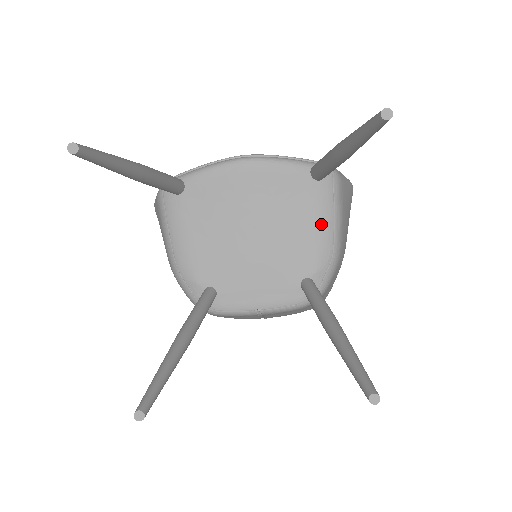
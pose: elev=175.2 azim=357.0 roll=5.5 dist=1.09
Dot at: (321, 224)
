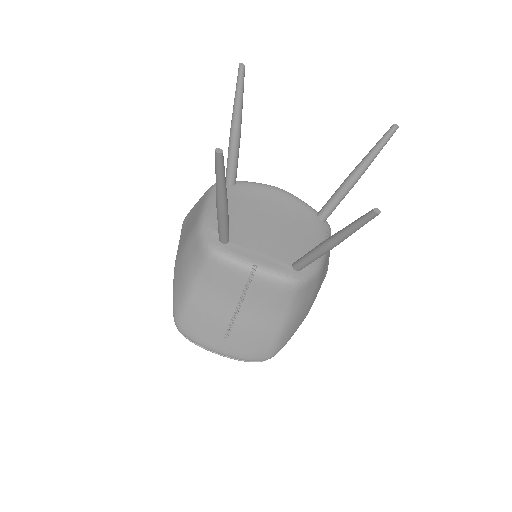
Dot at: (316, 241)
